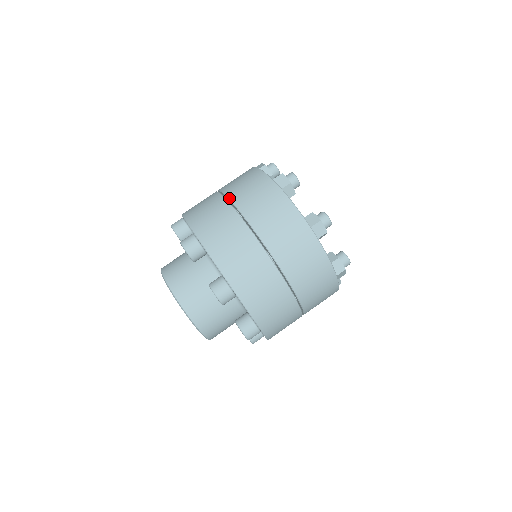
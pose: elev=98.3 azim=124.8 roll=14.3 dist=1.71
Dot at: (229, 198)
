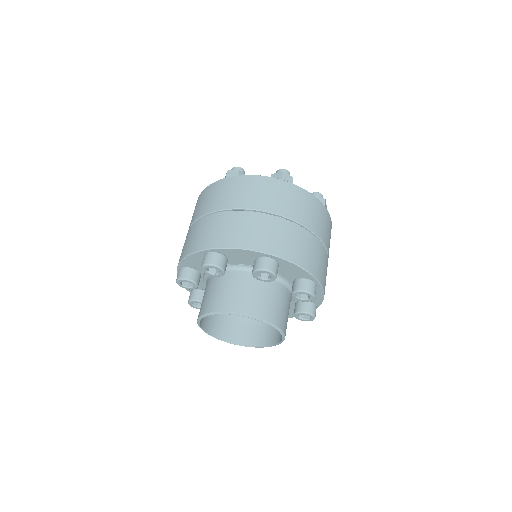
Dot at: (264, 210)
